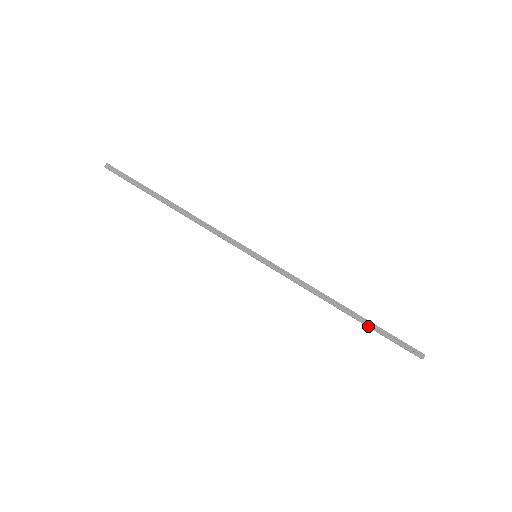
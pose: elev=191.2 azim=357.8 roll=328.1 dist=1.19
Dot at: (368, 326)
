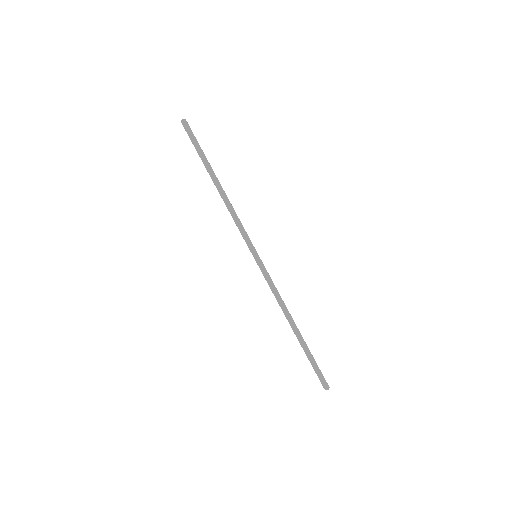
Dot at: (303, 349)
